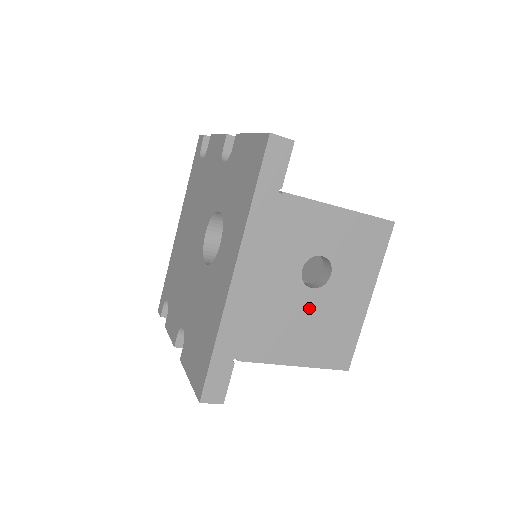
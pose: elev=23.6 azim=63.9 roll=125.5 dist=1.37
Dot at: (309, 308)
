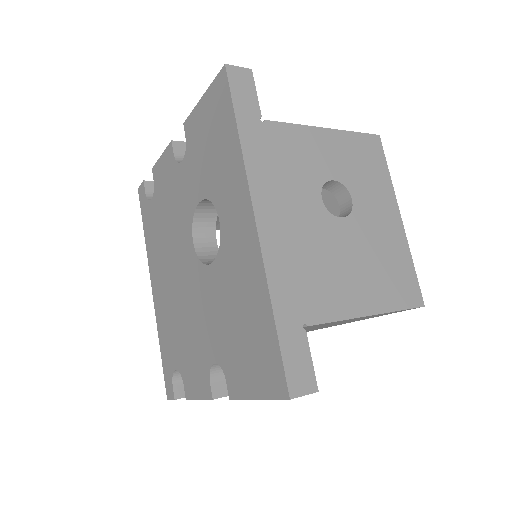
Dot at: (350, 241)
